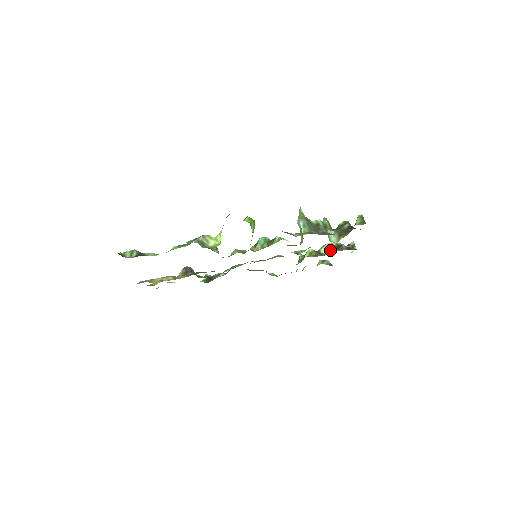
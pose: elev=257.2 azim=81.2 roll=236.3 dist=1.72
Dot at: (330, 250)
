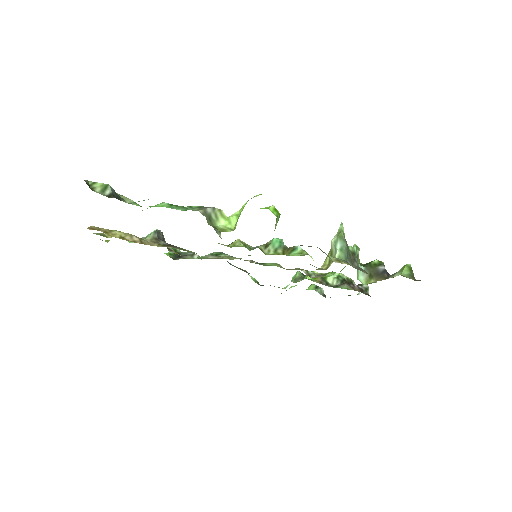
Dot at: (339, 283)
